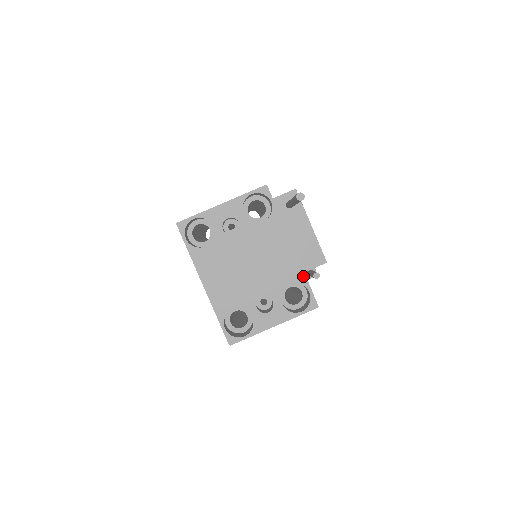
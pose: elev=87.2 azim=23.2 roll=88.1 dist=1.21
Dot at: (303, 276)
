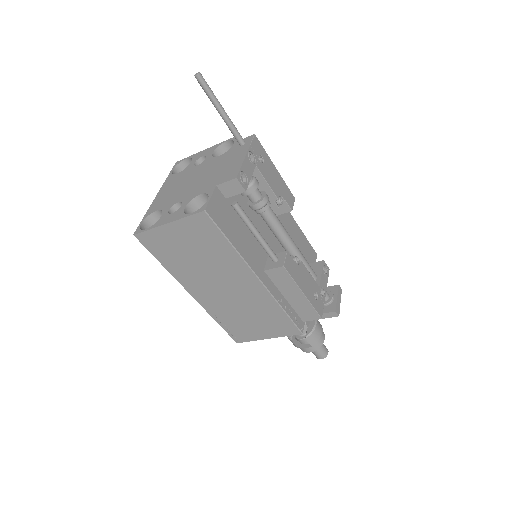
Dot at: (213, 188)
